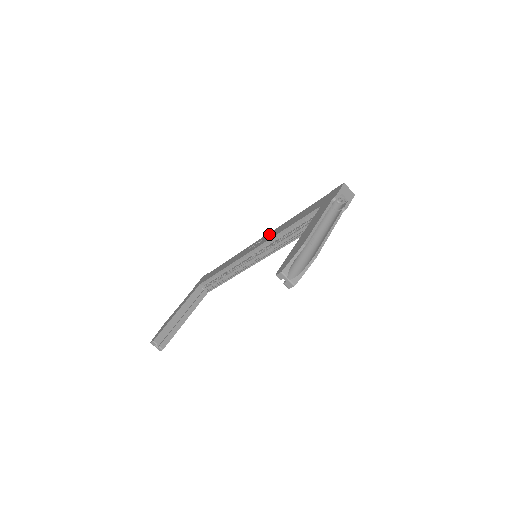
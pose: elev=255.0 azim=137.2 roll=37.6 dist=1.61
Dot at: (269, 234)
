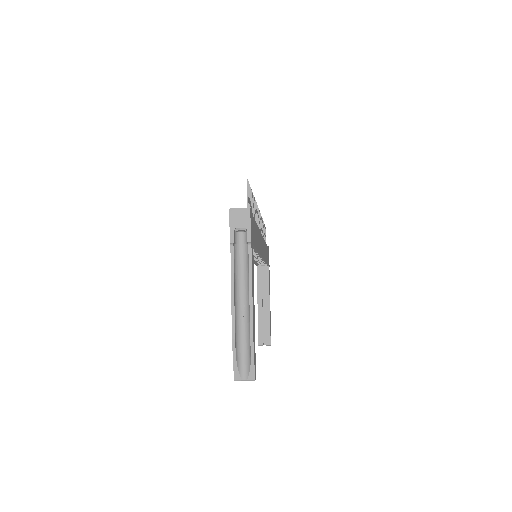
Dot at: occluded
